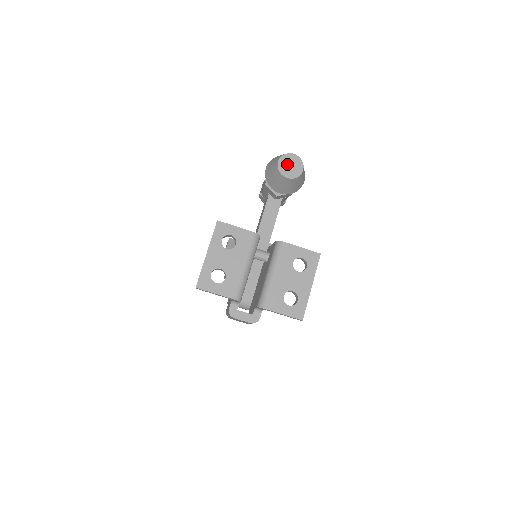
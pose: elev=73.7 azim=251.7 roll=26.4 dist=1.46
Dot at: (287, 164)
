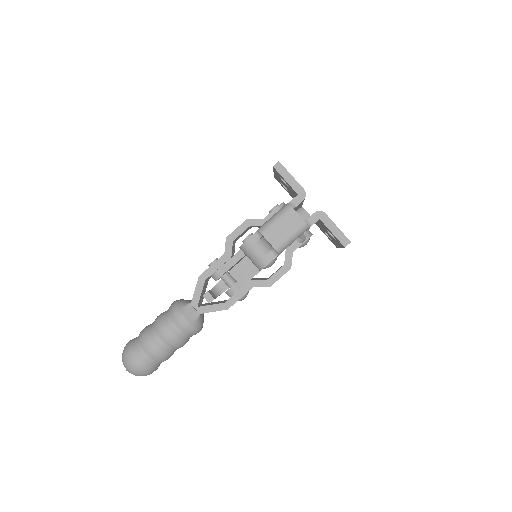
Dot at: occluded
